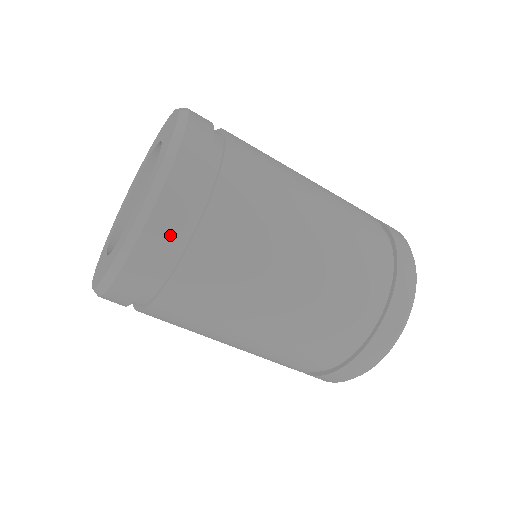
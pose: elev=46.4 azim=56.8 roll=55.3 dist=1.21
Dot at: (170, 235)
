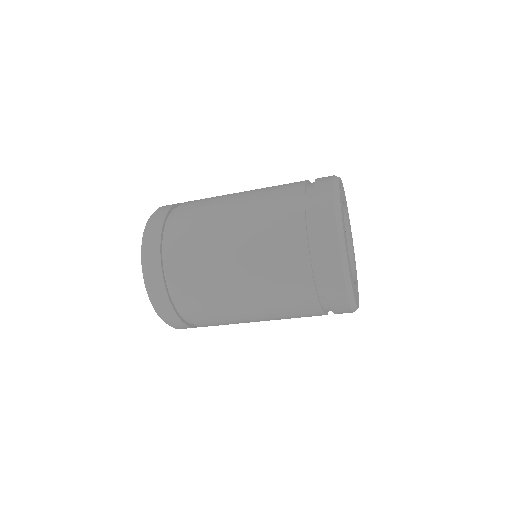
Dot at: occluded
